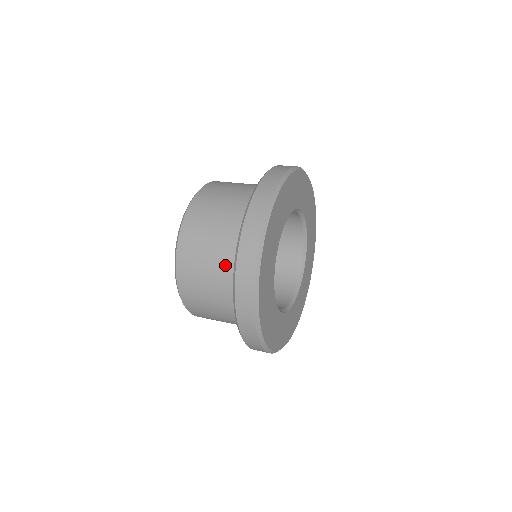
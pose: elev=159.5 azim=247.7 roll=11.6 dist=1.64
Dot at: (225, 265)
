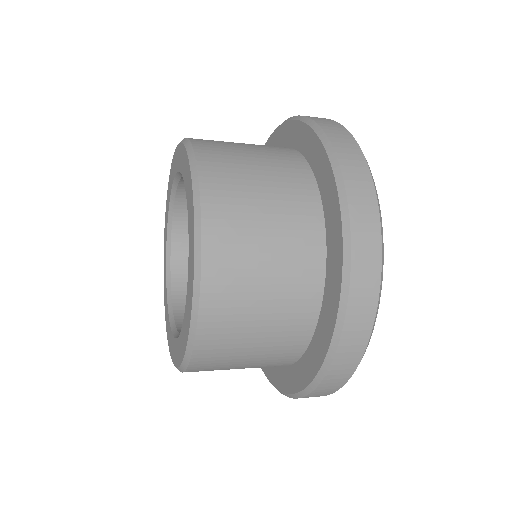
Dot at: (275, 150)
